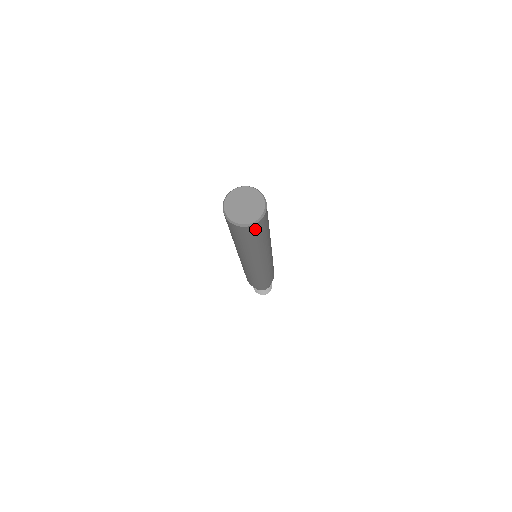
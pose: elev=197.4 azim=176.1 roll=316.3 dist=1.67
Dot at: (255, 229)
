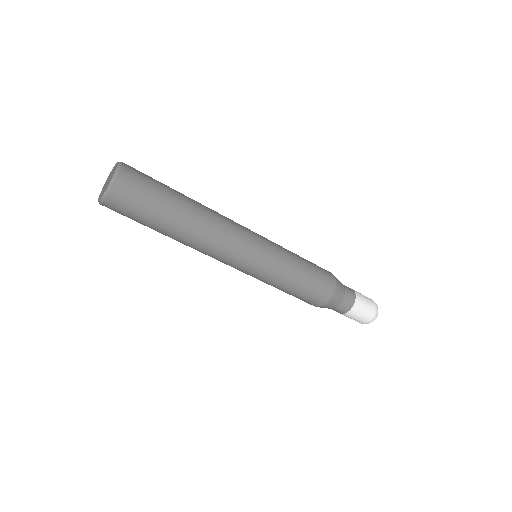
Dot at: (124, 199)
